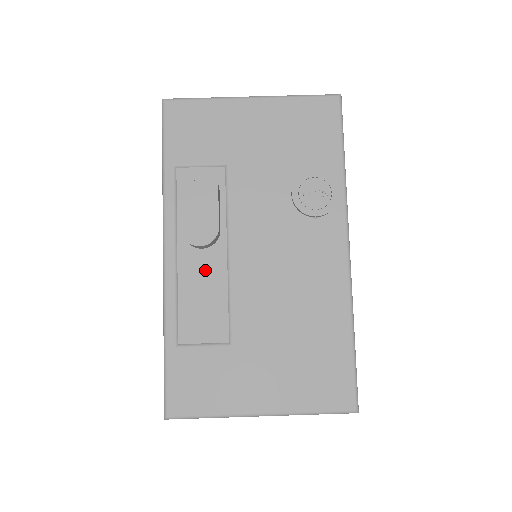
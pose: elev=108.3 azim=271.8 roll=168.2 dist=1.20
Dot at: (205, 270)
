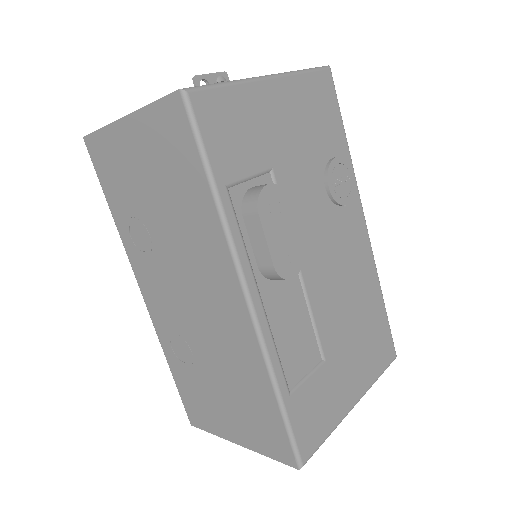
Dot at: (287, 300)
